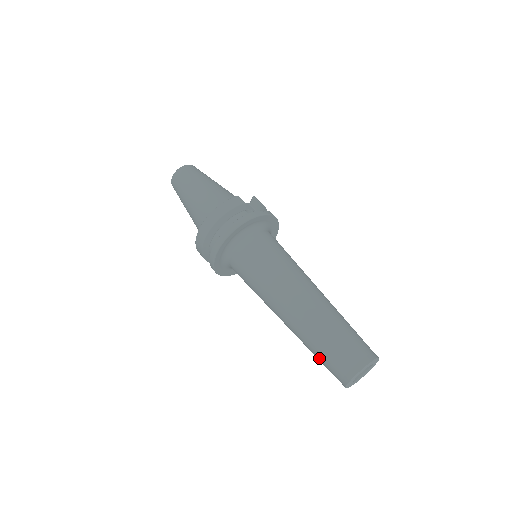
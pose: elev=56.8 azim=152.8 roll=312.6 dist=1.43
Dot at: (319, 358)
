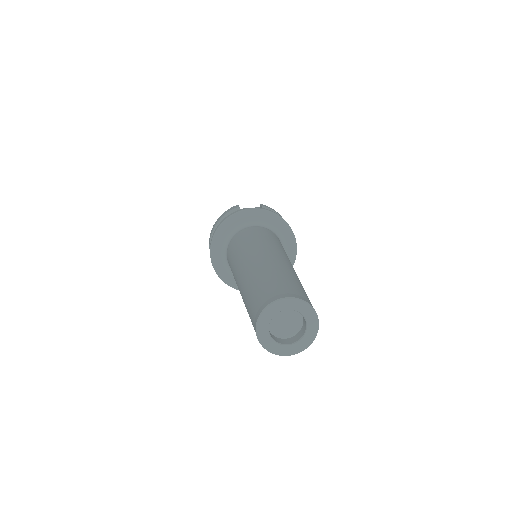
Dot at: occluded
